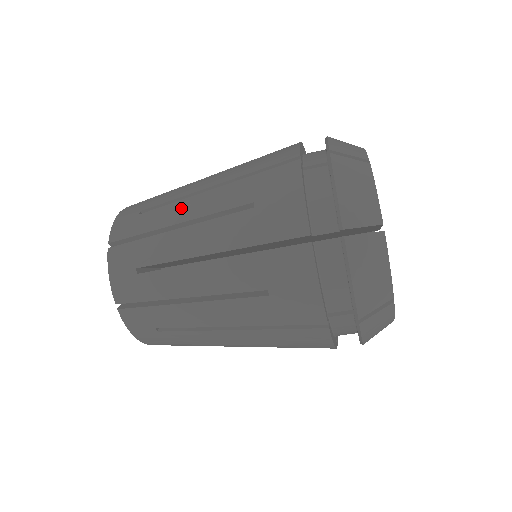
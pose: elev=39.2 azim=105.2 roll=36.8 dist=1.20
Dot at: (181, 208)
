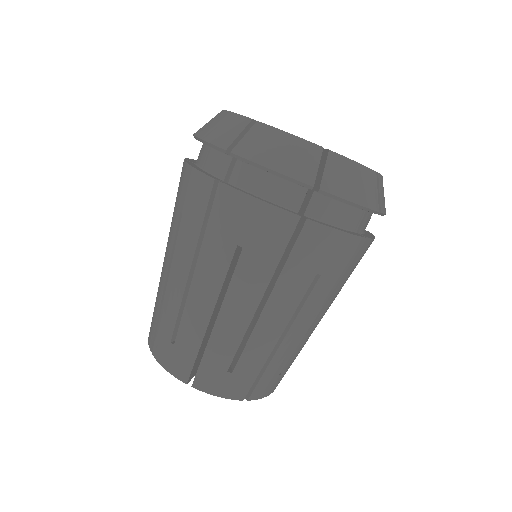
Dot at: occluded
